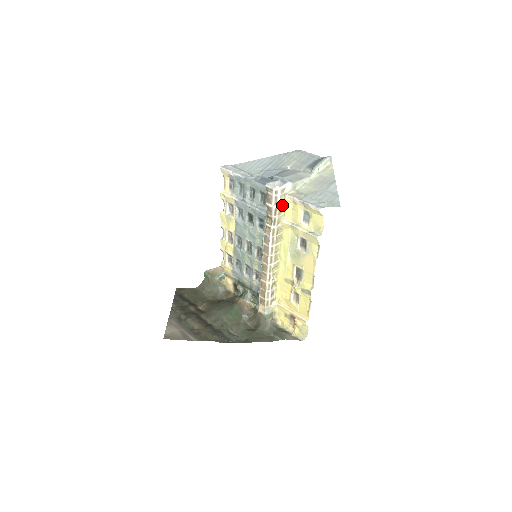
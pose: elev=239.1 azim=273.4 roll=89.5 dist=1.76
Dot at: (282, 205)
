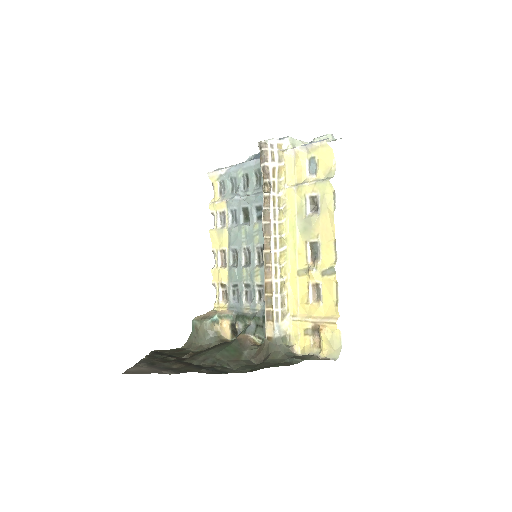
Dot at: (281, 165)
